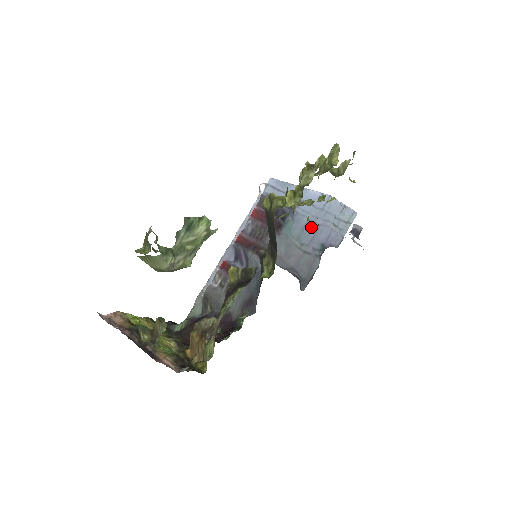
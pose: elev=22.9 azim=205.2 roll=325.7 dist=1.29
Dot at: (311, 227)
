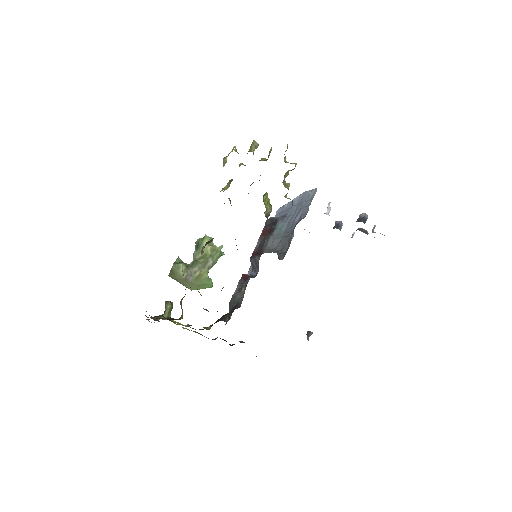
Dot at: (293, 219)
